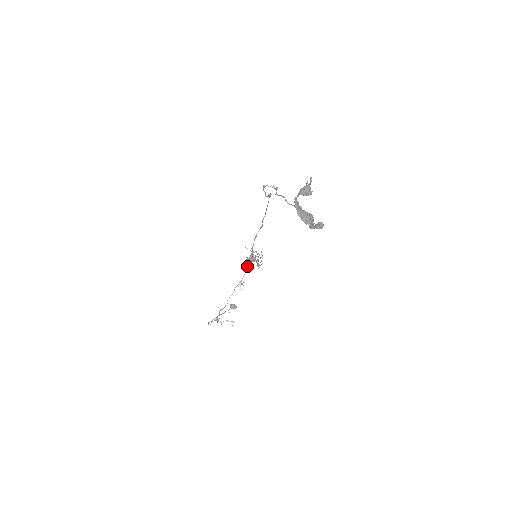
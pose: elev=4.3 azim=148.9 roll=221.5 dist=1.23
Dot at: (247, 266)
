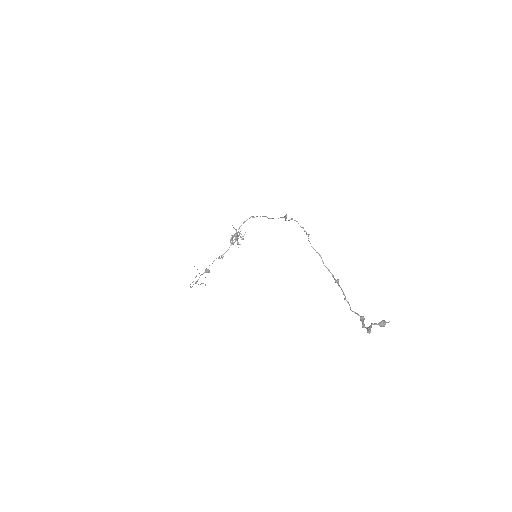
Dot at: (231, 244)
